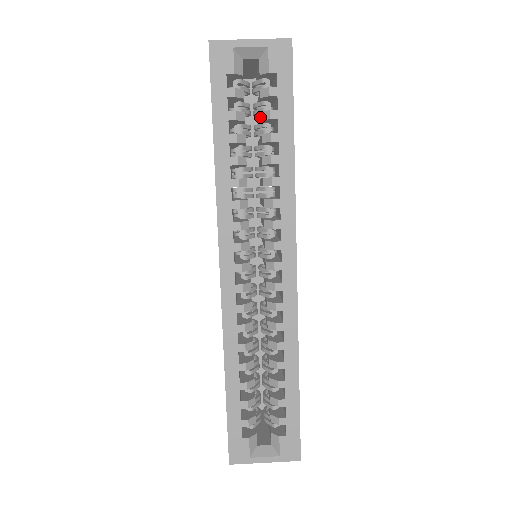
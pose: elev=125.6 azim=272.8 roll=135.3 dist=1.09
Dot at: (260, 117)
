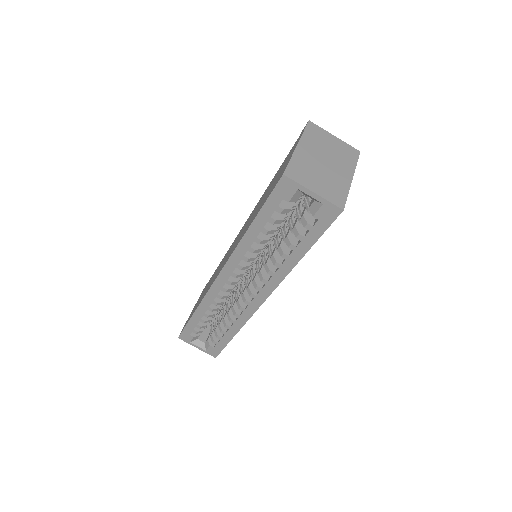
Dot at: (295, 223)
